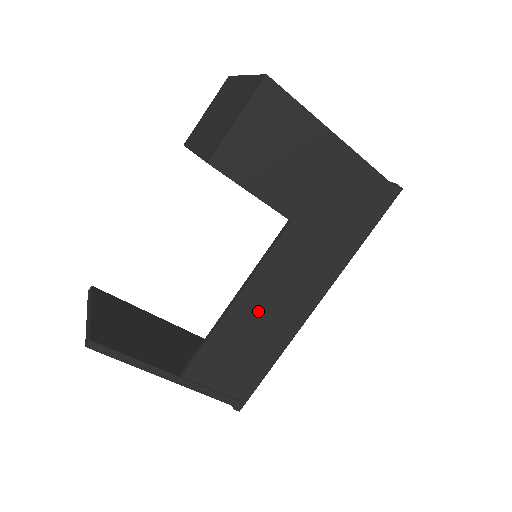
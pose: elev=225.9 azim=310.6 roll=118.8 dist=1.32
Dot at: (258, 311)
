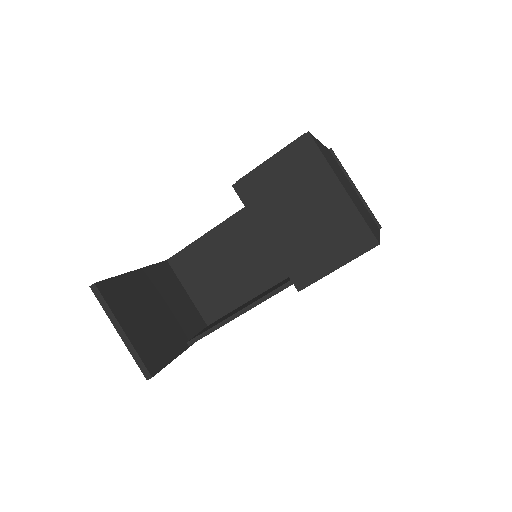
Dot at: occluded
